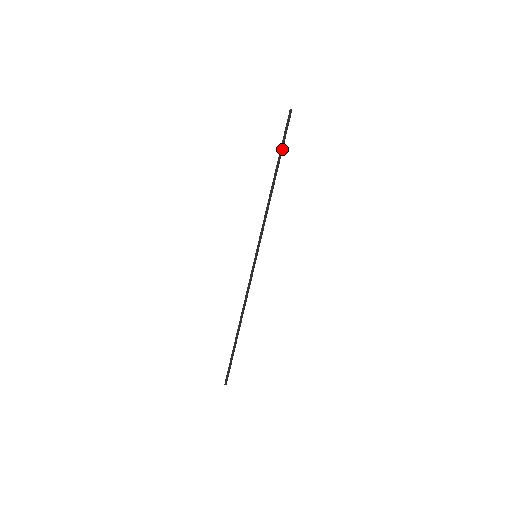
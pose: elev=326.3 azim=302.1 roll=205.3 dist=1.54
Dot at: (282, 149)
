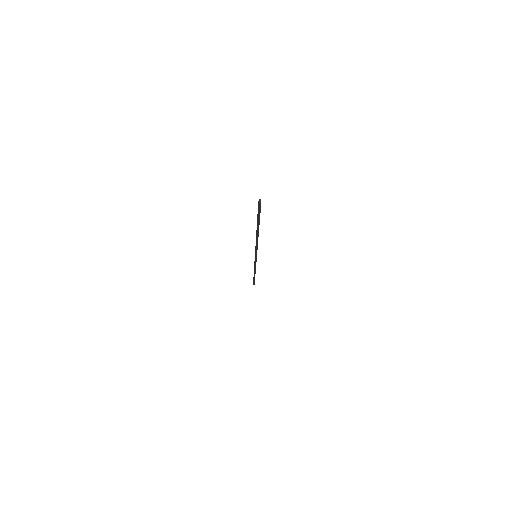
Dot at: occluded
